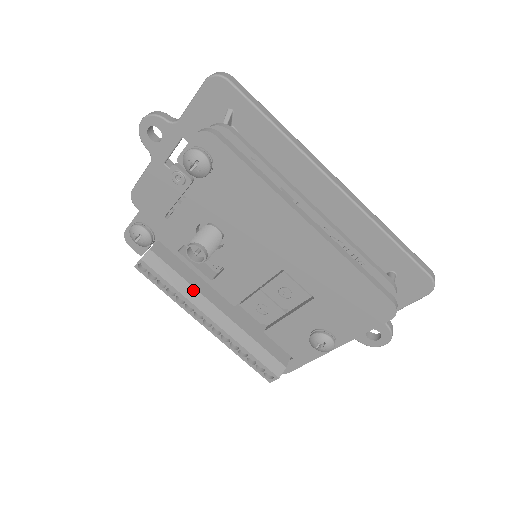
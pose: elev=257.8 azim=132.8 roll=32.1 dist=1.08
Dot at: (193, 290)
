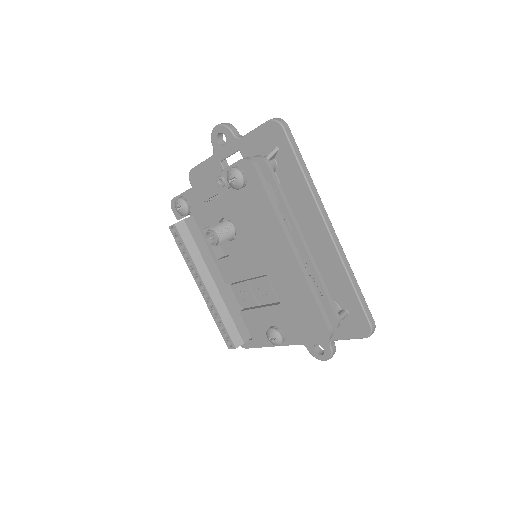
Dot at: (202, 261)
